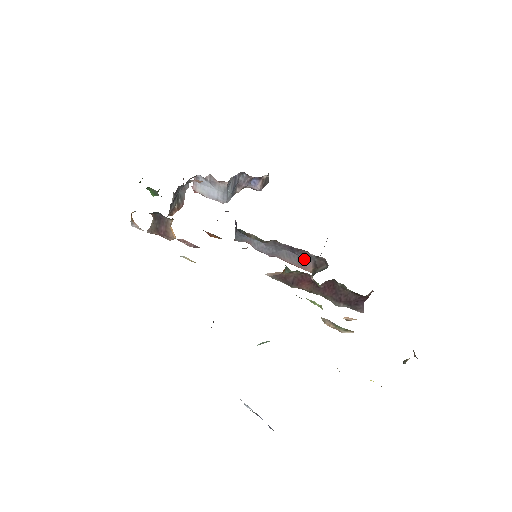
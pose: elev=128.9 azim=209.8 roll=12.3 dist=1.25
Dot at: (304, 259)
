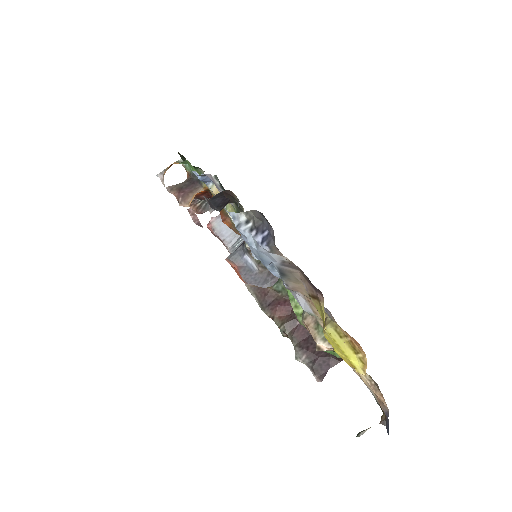
Dot at: occluded
